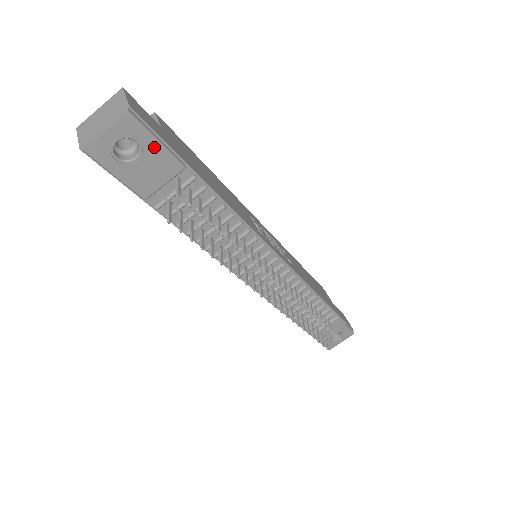
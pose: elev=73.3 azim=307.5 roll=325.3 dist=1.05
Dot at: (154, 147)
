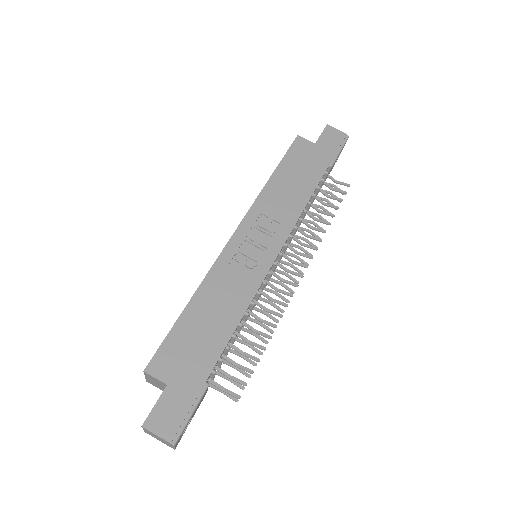
Dot at: (193, 414)
